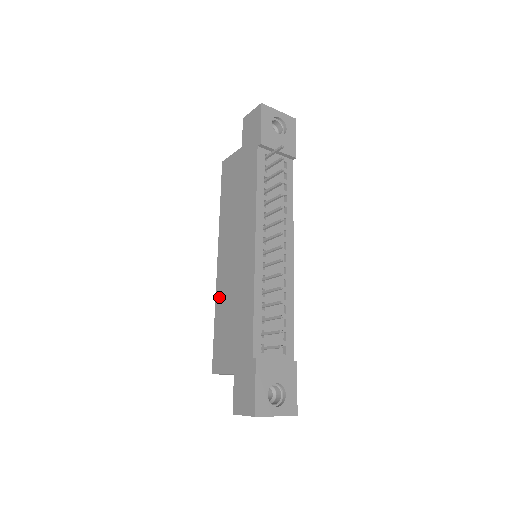
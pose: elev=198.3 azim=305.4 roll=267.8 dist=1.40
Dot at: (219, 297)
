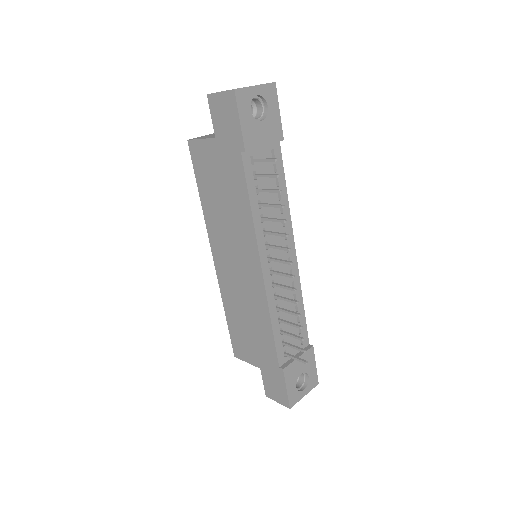
Dot at: (225, 296)
